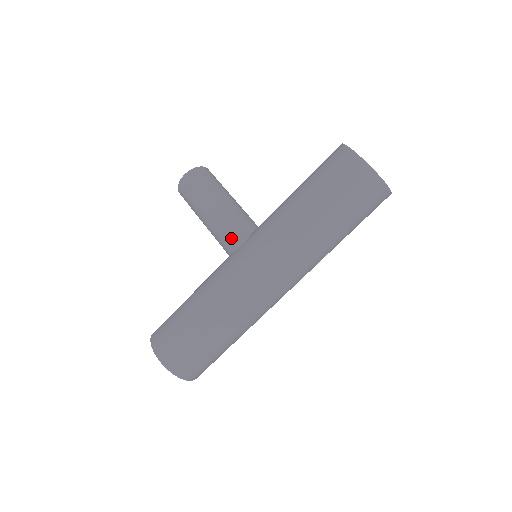
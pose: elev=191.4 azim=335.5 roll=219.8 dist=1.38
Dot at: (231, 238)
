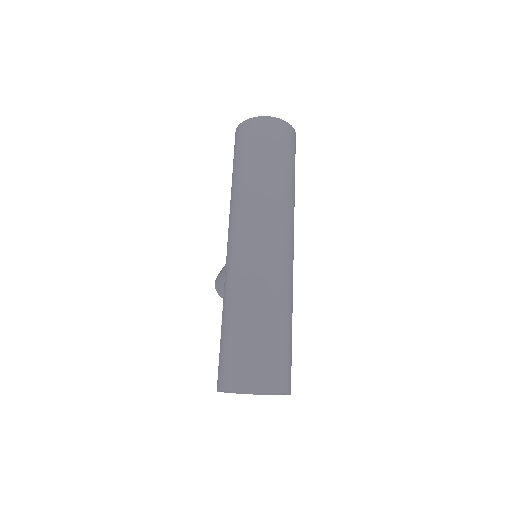
Dot at: occluded
